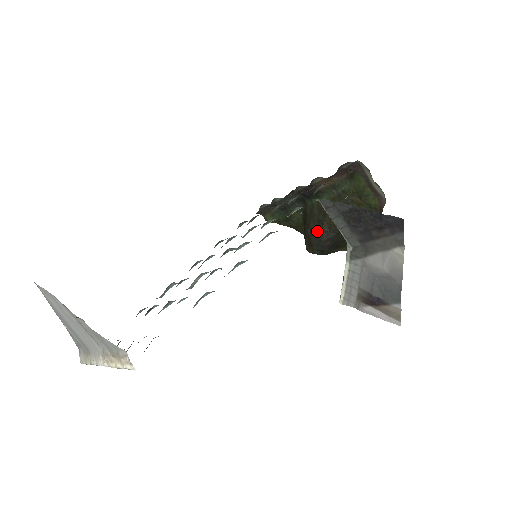
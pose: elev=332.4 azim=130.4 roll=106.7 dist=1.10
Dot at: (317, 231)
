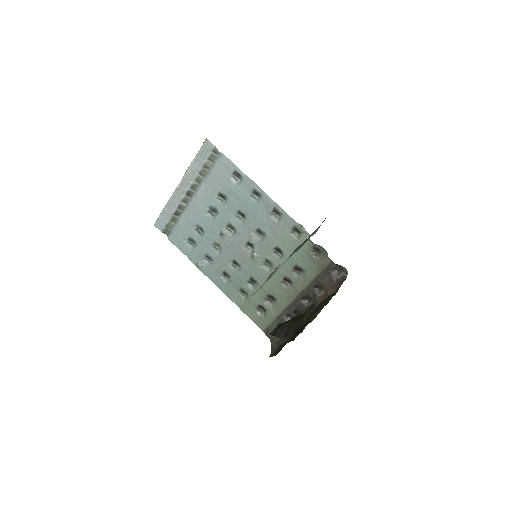
Dot at: occluded
